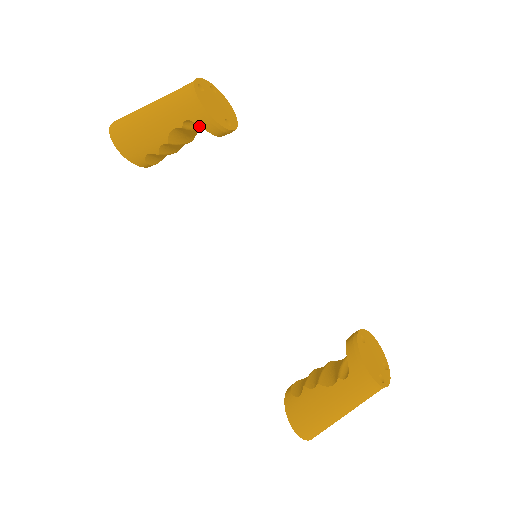
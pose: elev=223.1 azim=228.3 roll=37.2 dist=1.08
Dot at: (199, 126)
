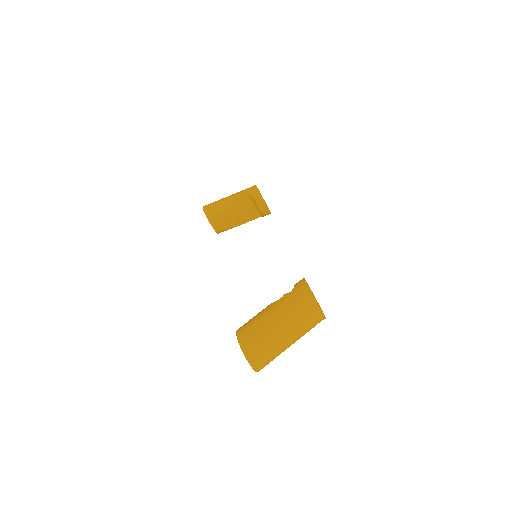
Dot at: (250, 209)
